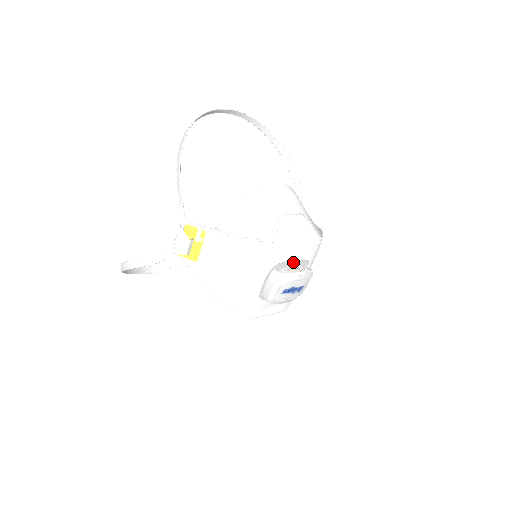
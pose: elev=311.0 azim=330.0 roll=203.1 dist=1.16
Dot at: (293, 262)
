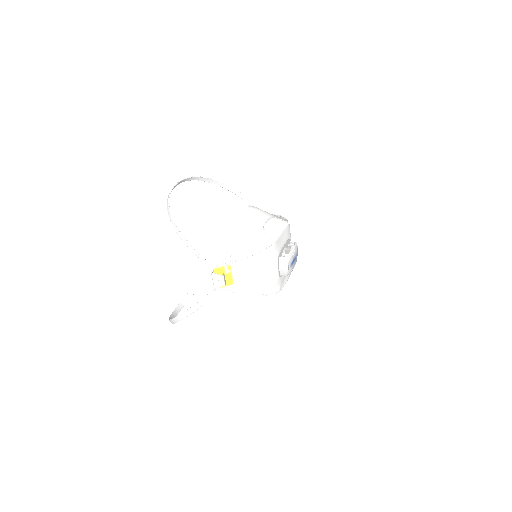
Dot at: (284, 246)
